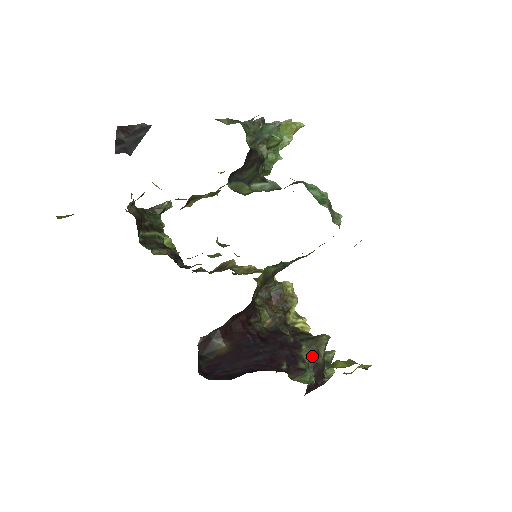
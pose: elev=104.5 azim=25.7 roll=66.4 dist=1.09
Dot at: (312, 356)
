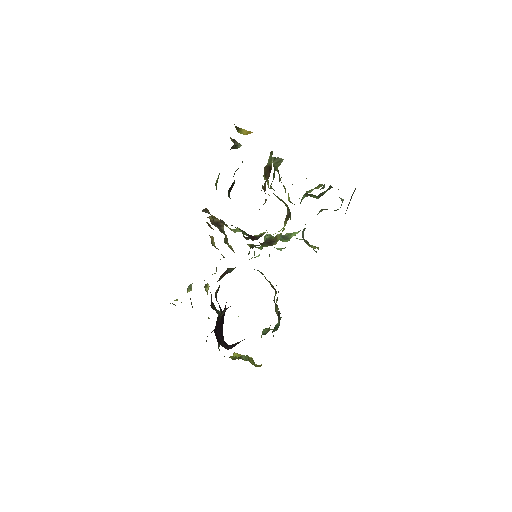
Dot at: occluded
